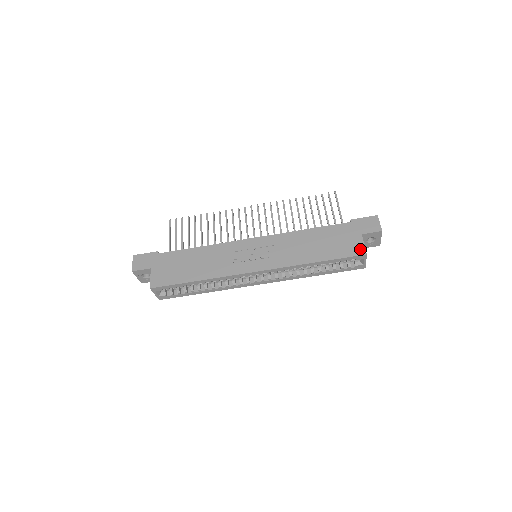
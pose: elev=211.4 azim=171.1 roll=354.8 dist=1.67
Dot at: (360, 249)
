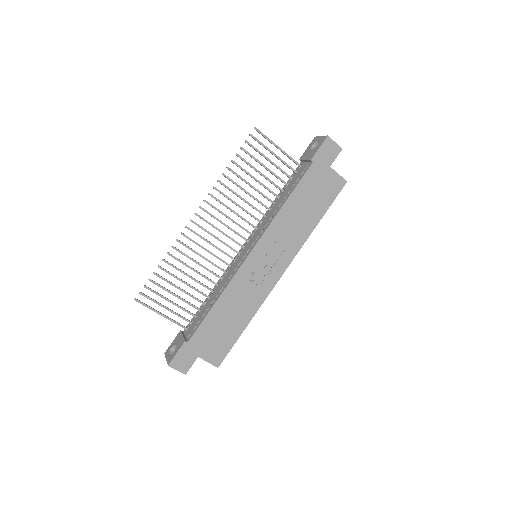
Dot at: (339, 182)
